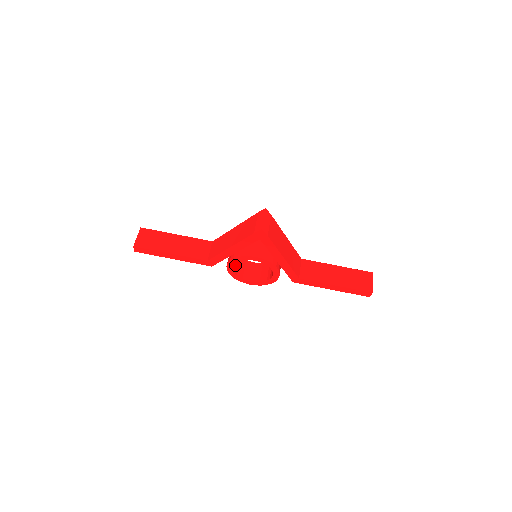
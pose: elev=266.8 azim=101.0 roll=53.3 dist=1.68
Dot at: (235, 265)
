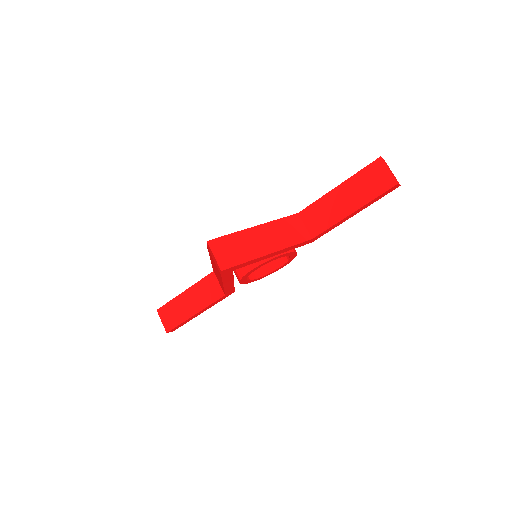
Dot at: occluded
